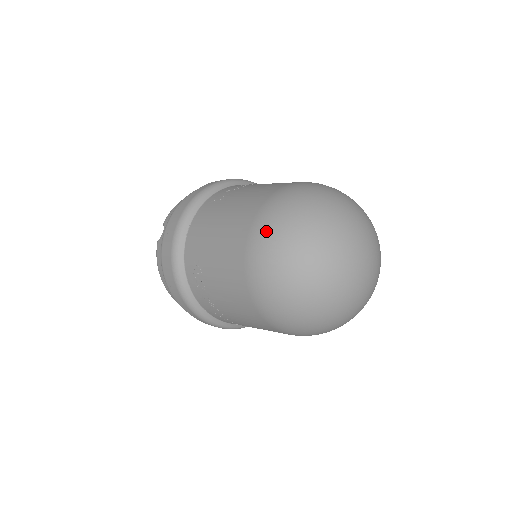
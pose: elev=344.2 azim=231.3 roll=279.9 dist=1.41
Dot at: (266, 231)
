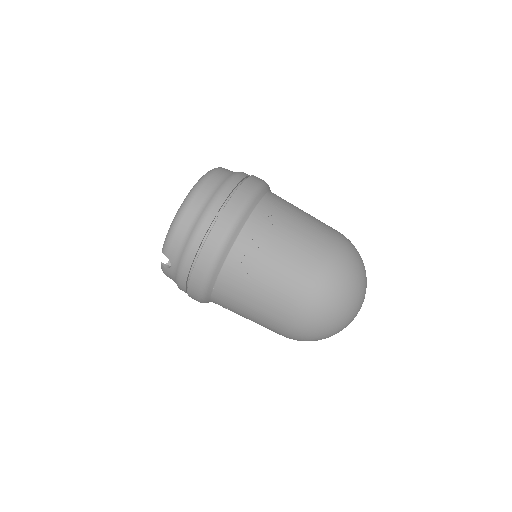
Dot at: (305, 331)
